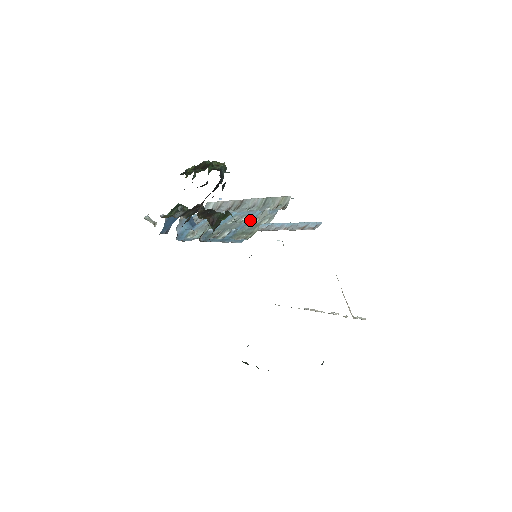
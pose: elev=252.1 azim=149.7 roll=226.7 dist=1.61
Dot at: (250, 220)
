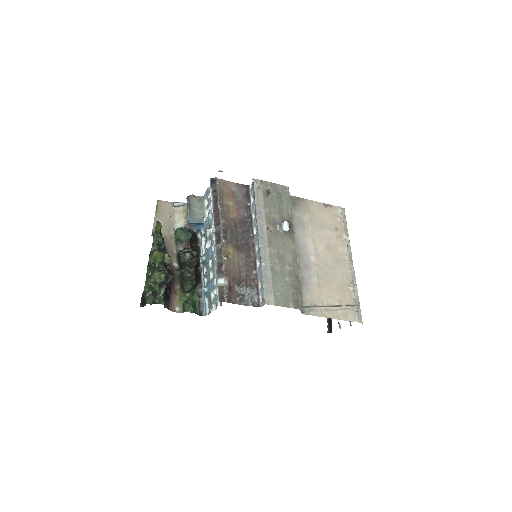
Dot at: (211, 288)
